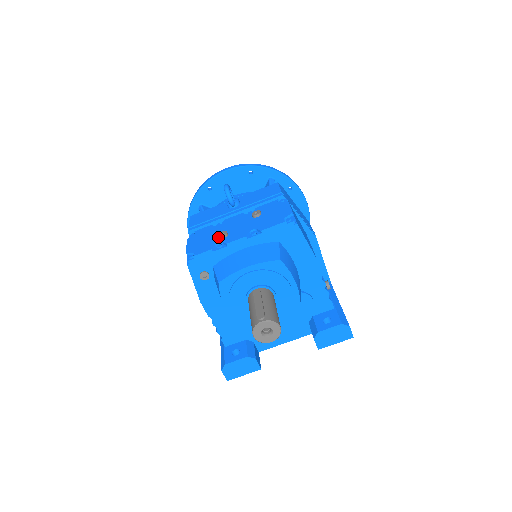
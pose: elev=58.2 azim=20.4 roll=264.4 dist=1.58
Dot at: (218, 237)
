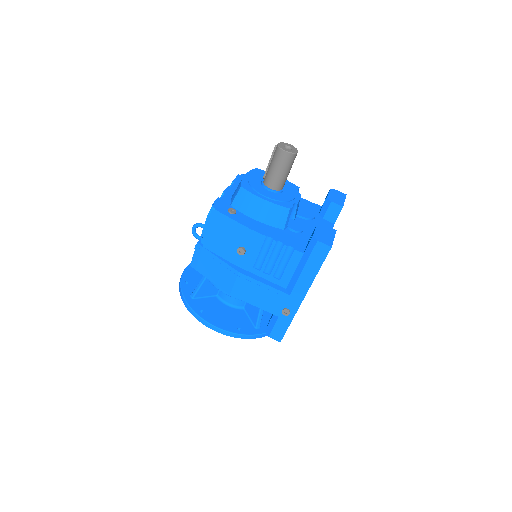
Dot at: occluded
